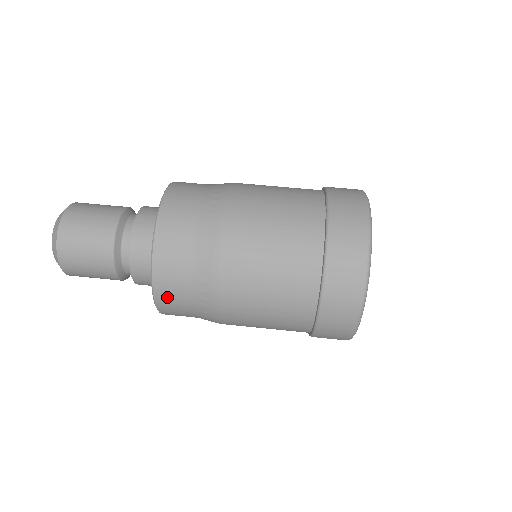
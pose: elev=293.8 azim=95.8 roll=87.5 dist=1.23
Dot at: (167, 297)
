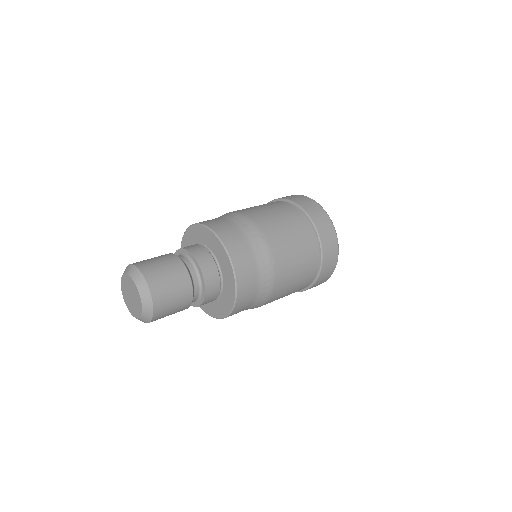
Dot at: (227, 235)
